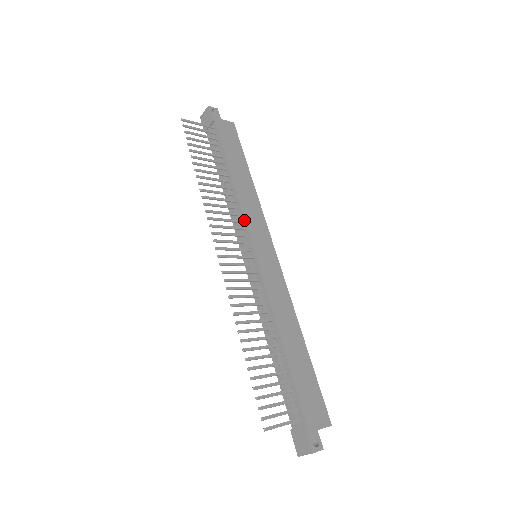
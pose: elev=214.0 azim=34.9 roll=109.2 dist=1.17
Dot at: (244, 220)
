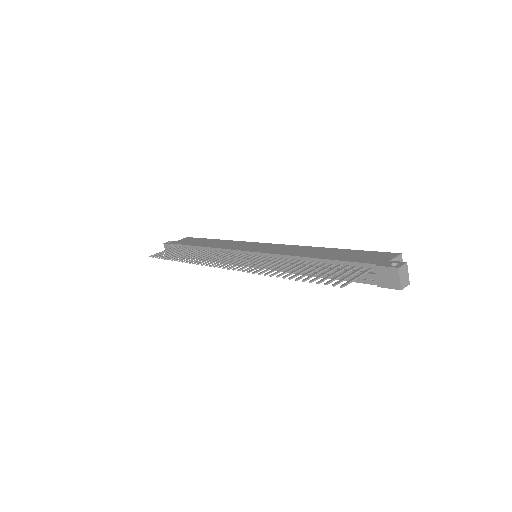
Dot at: (229, 250)
